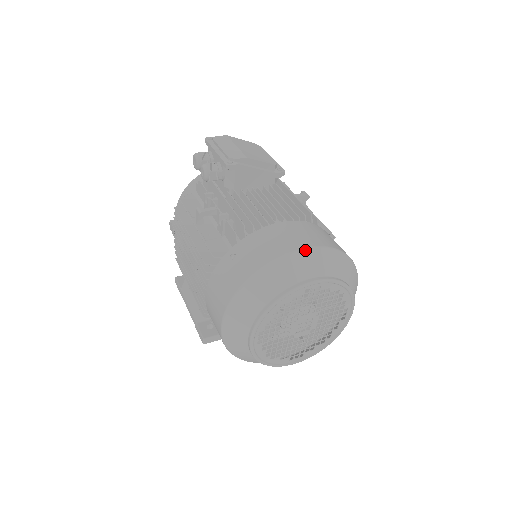
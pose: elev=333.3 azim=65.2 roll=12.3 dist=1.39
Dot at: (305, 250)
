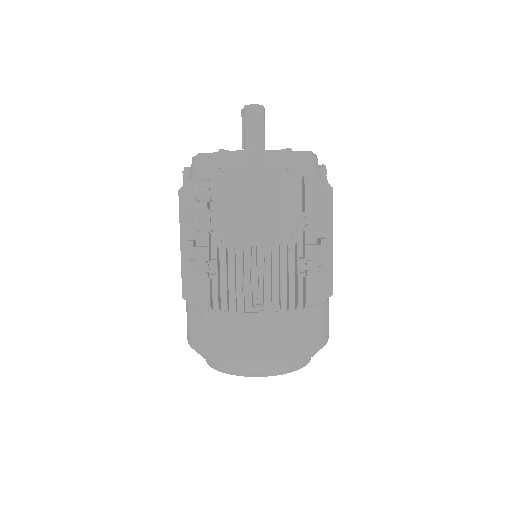
Dot at: (259, 361)
